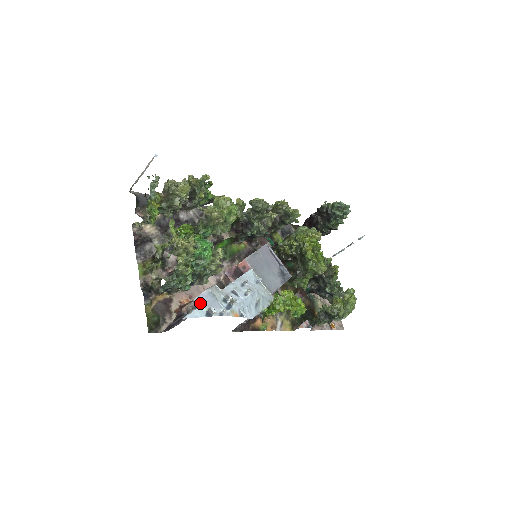
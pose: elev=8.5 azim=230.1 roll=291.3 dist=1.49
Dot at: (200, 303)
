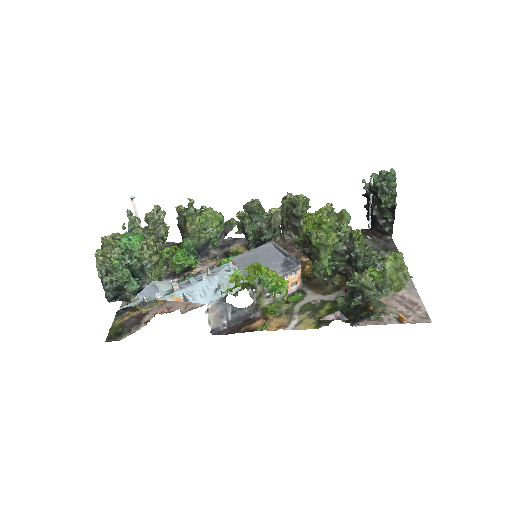
Dot at: (141, 296)
